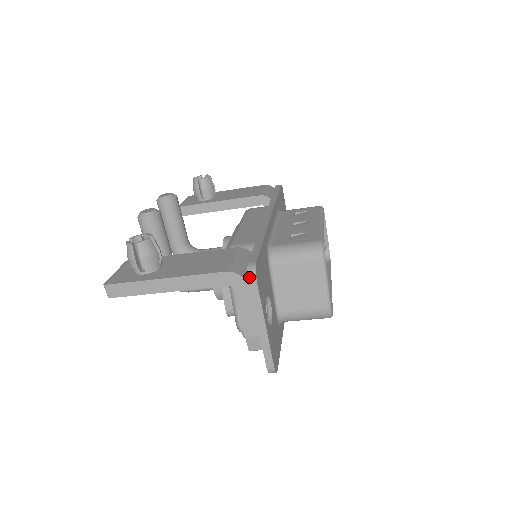
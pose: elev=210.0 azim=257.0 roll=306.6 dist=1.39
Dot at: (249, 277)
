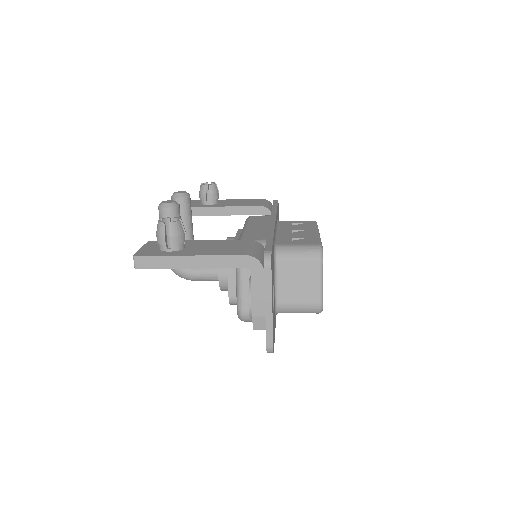
Dot at: (265, 262)
